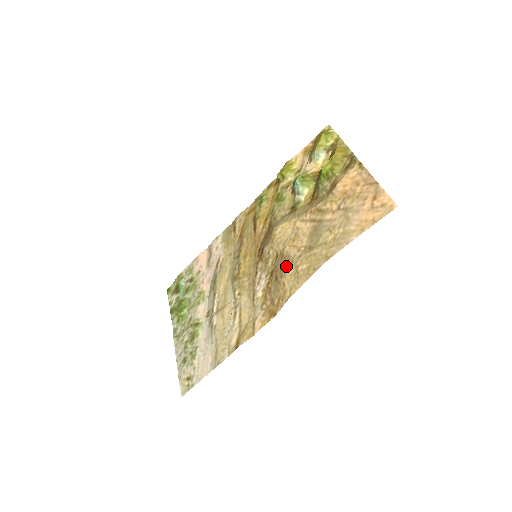
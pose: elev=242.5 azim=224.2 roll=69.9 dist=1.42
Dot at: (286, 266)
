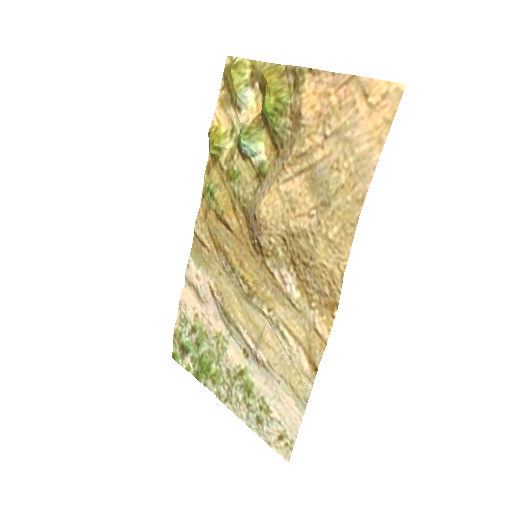
Dot at: (309, 244)
